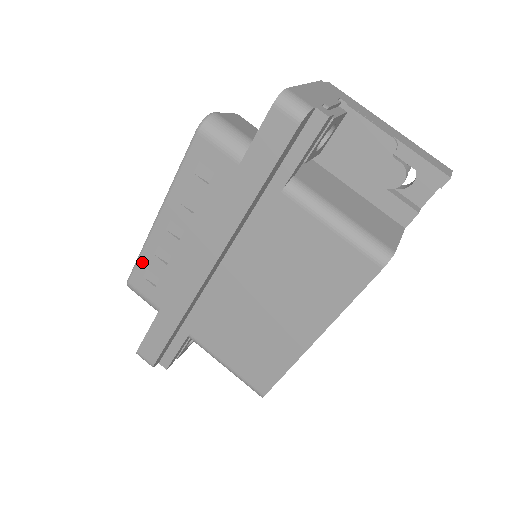
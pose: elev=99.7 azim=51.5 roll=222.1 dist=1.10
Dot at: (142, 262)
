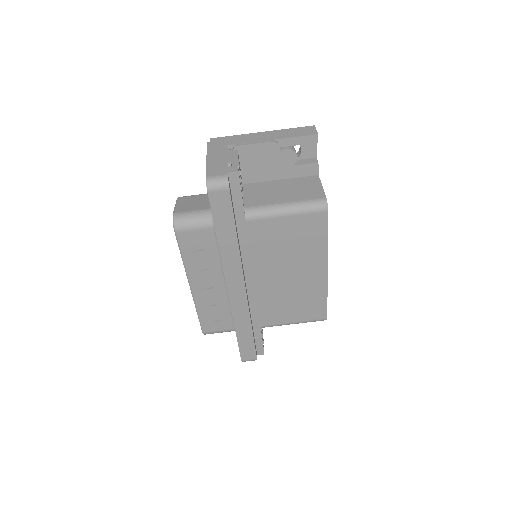
Dot at: (202, 316)
